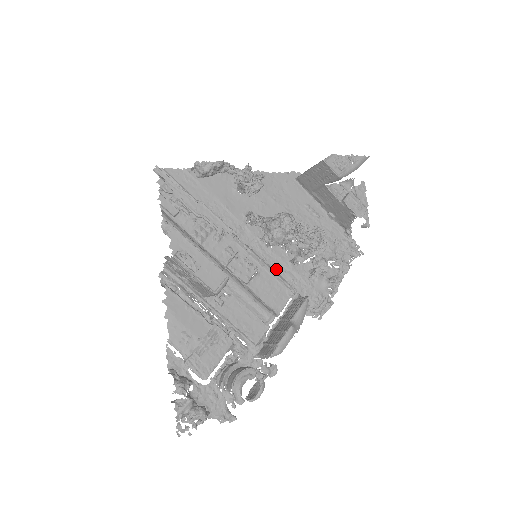
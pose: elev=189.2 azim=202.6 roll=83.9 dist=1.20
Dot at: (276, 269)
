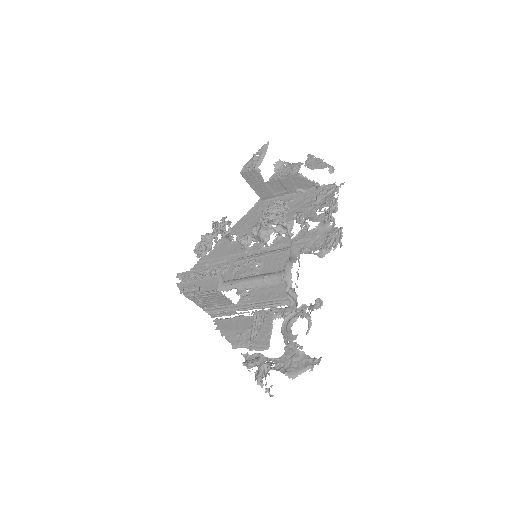
Dot at: occluded
